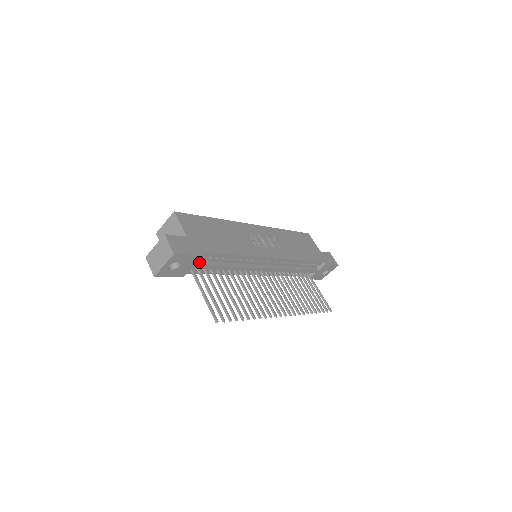
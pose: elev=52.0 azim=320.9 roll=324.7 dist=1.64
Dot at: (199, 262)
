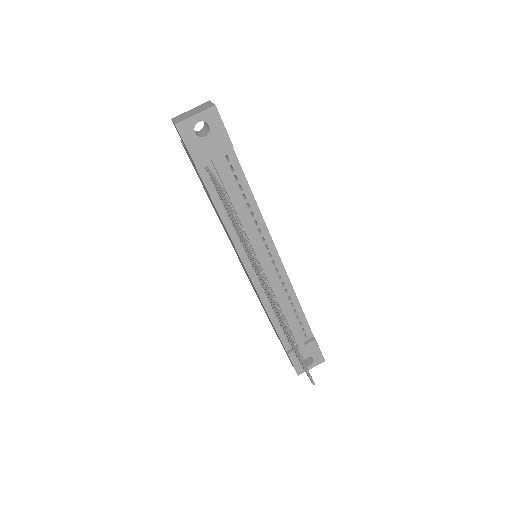
Dot at: (221, 162)
